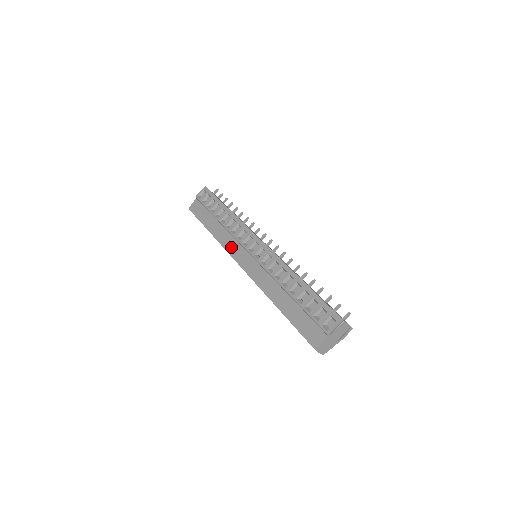
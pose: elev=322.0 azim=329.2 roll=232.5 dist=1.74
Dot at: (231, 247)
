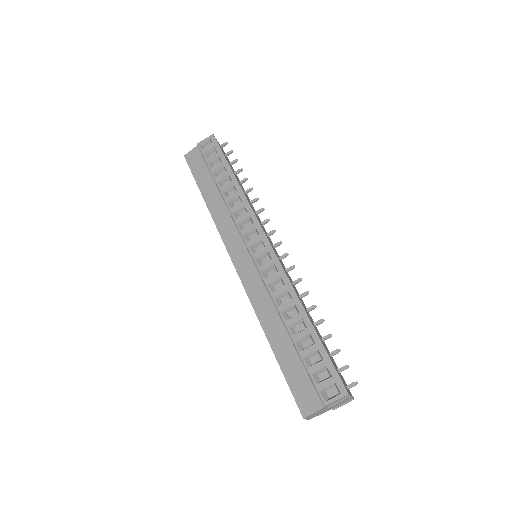
Dot at: (227, 233)
